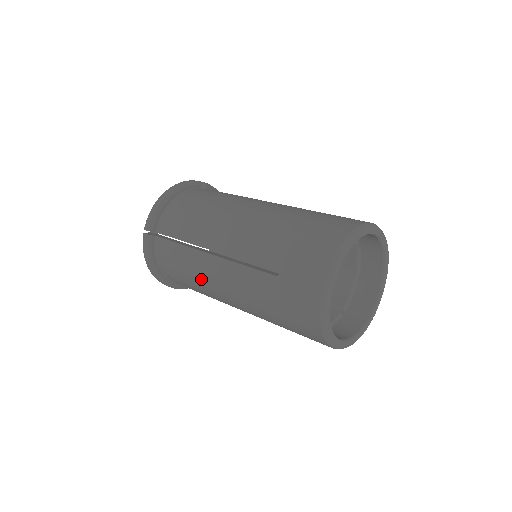
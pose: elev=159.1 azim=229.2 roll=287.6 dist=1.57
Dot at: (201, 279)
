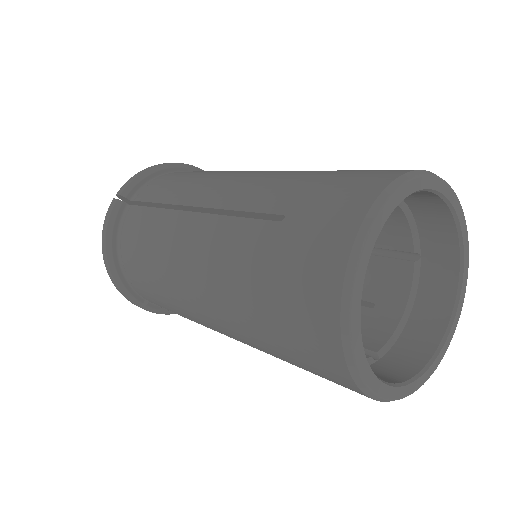
Dot at: (164, 255)
